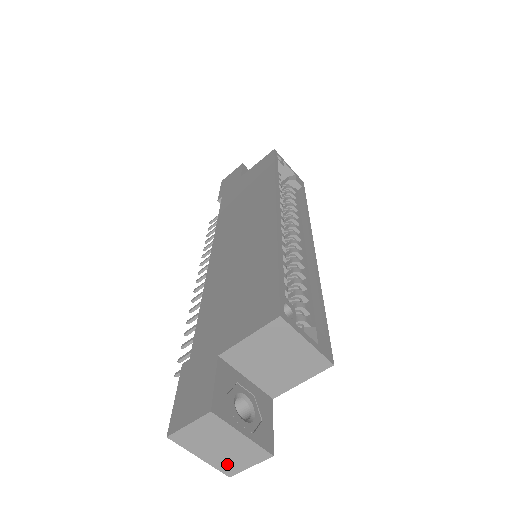
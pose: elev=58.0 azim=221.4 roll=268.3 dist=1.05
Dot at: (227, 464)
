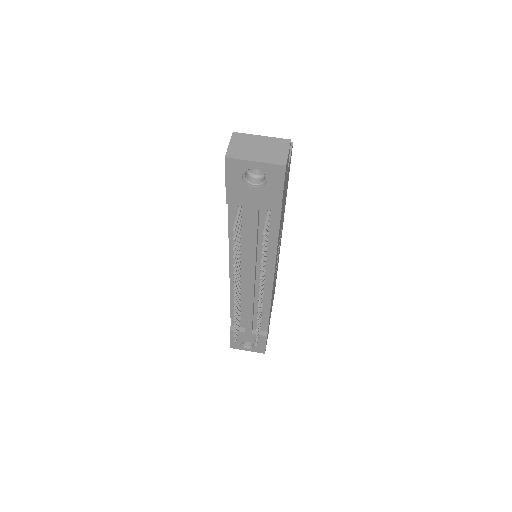
Dot at: (274, 158)
